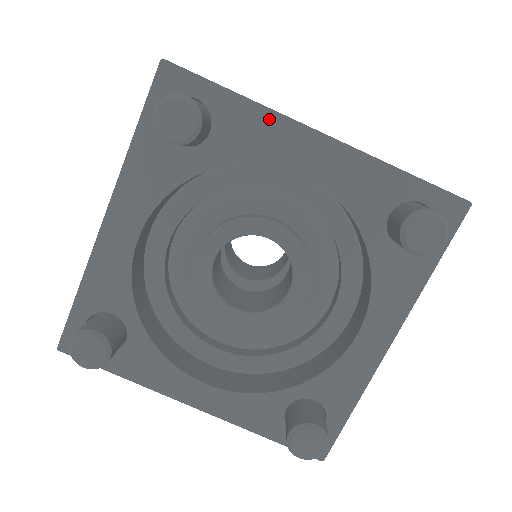
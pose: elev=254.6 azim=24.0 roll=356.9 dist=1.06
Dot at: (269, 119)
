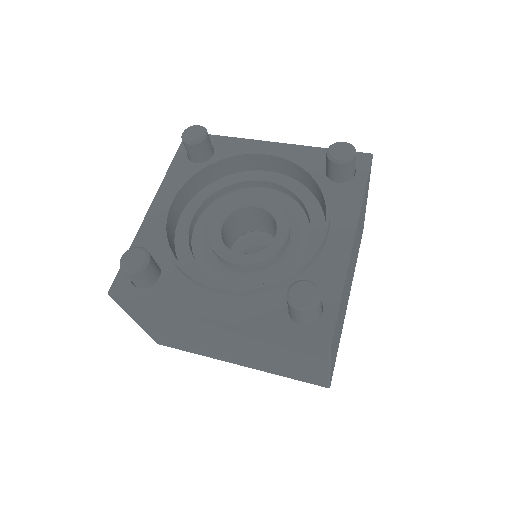
Dot at: (245, 143)
